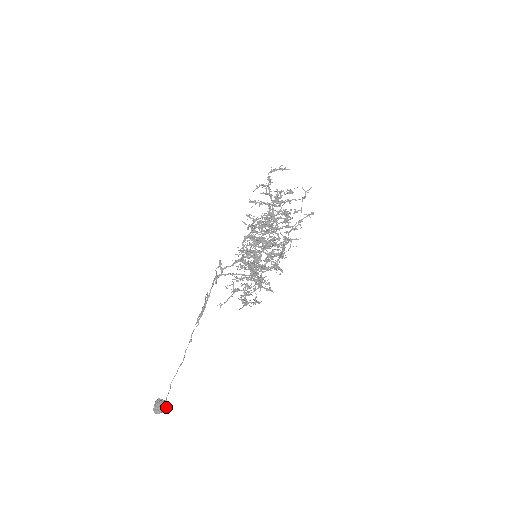
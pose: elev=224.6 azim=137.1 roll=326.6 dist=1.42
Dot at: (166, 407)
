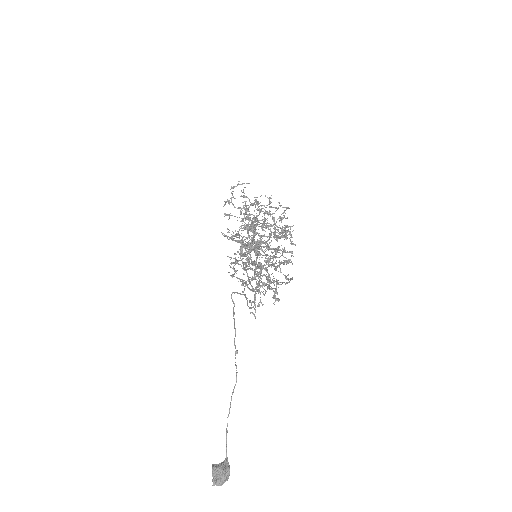
Dot at: (229, 469)
